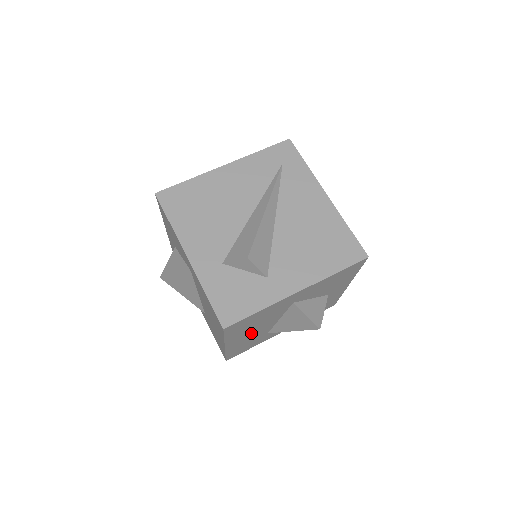
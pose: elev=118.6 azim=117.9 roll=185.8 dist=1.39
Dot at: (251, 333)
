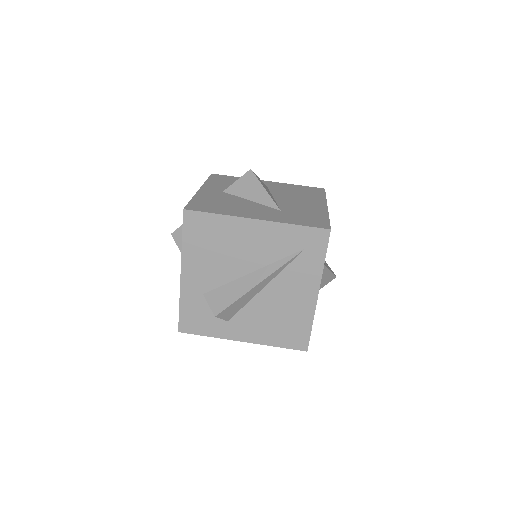
Dot at: occluded
